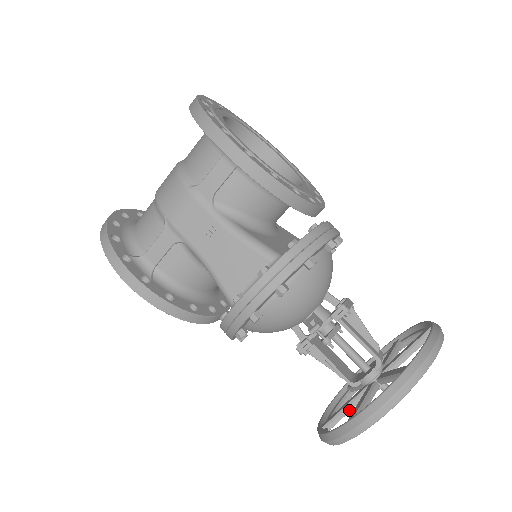
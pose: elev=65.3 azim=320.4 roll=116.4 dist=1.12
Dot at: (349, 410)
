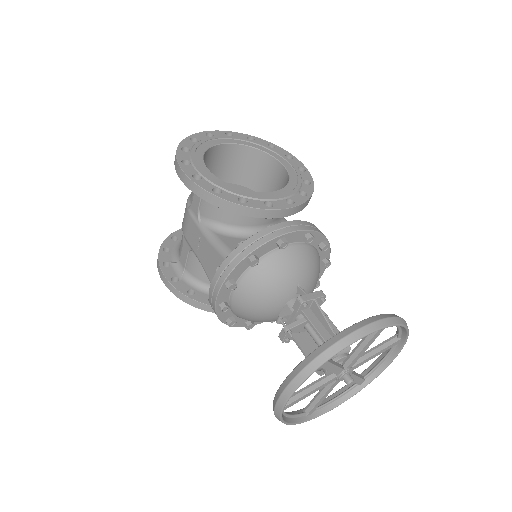
Dot at: (320, 397)
